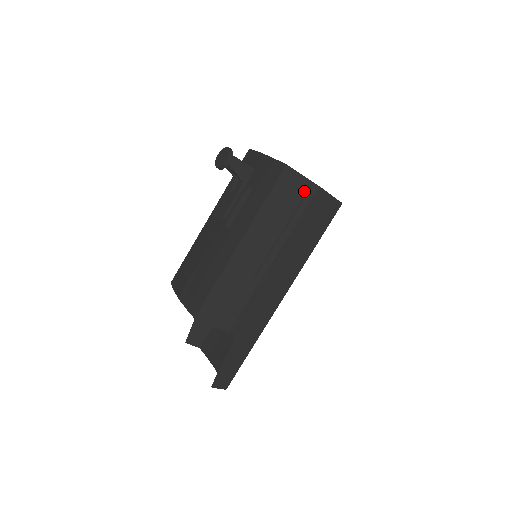
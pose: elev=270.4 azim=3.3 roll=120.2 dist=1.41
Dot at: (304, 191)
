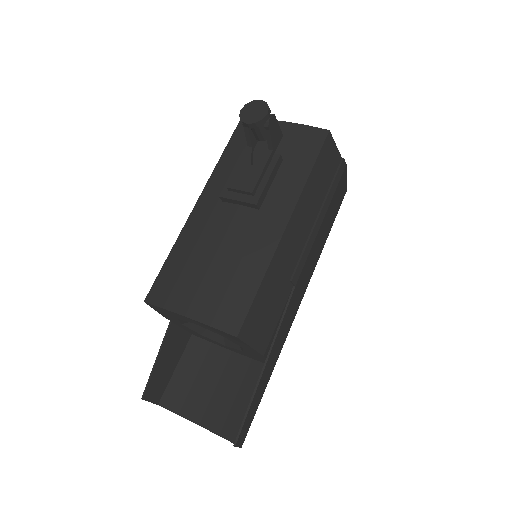
Dot at: (336, 167)
